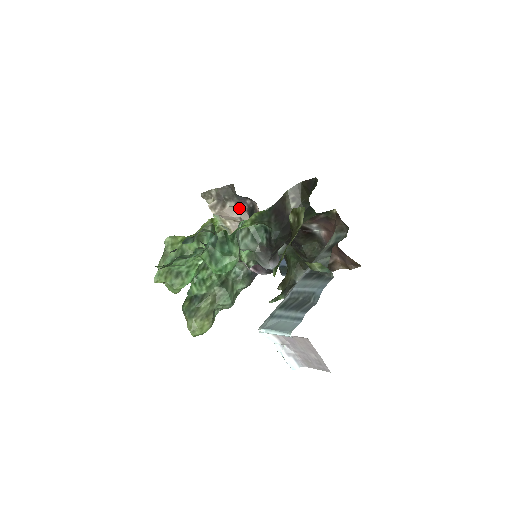
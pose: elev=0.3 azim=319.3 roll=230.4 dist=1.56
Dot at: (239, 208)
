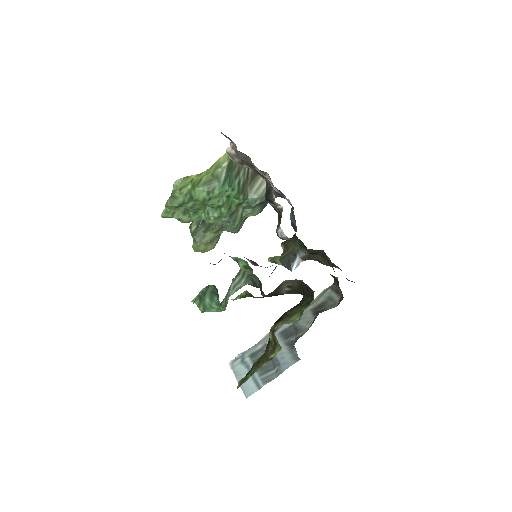
Dot at: occluded
